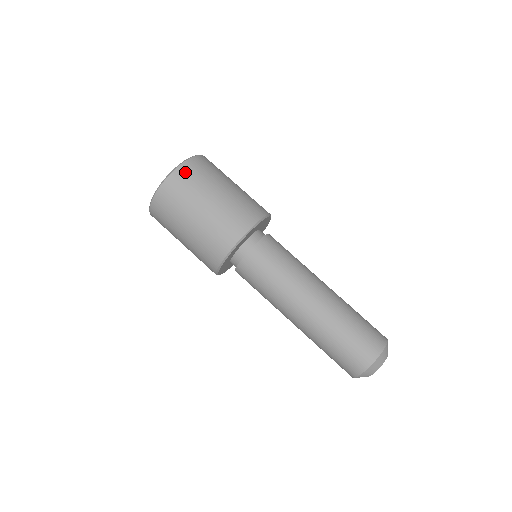
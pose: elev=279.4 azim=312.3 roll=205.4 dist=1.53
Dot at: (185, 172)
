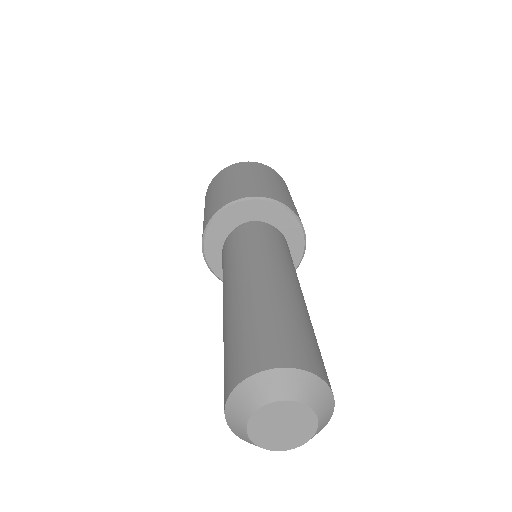
Dot at: (237, 166)
